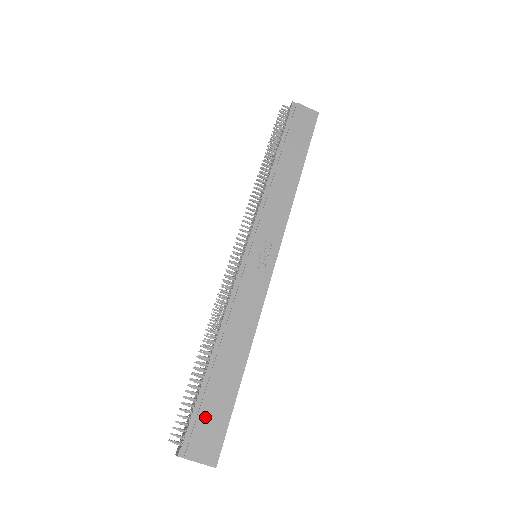
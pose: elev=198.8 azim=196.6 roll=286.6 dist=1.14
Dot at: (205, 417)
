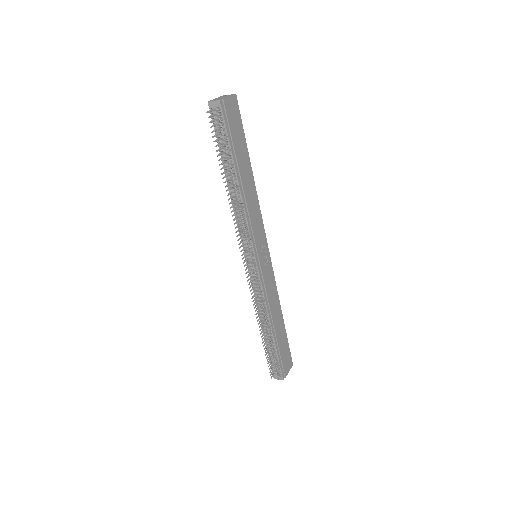
Dot at: (283, 356)
